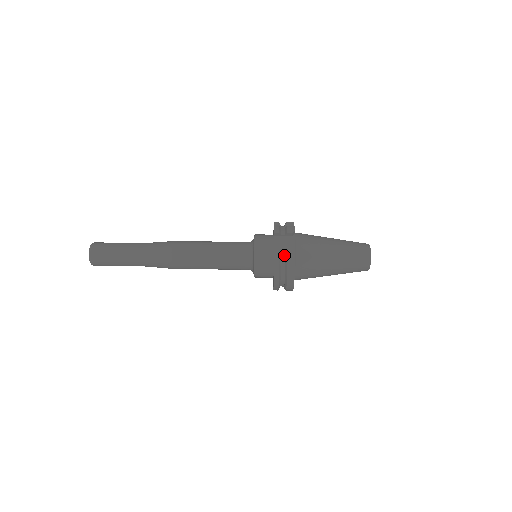
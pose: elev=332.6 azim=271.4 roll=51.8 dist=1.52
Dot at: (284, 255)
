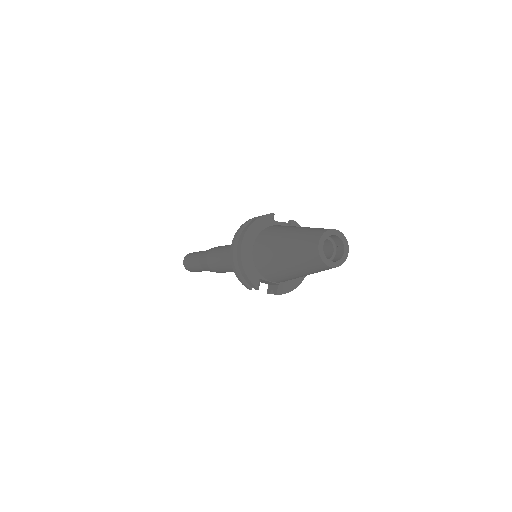
Dot at: occluded
